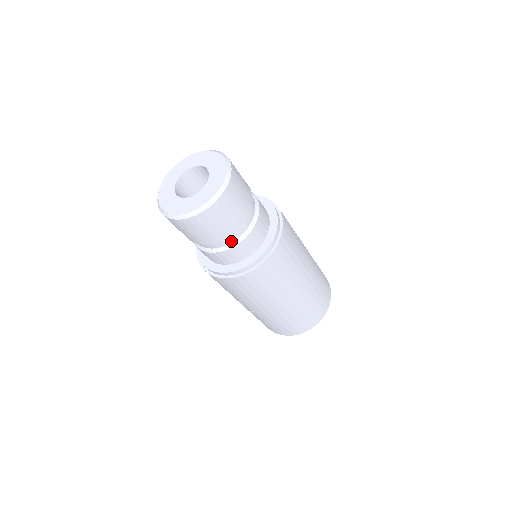
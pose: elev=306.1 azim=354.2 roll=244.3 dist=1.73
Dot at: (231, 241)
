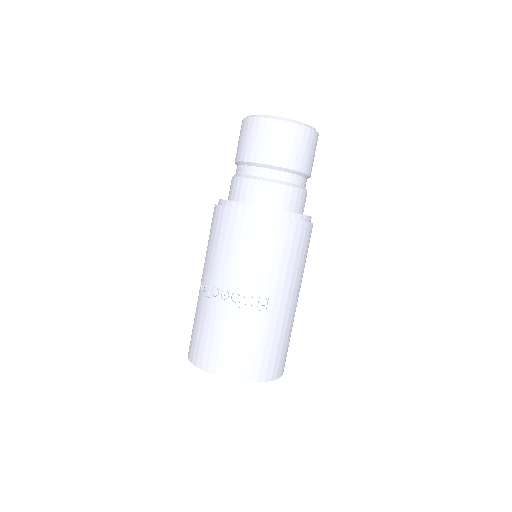
Dot at: (304, 185)
